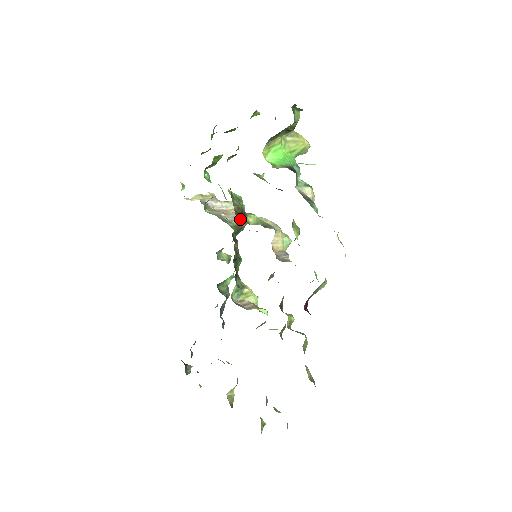
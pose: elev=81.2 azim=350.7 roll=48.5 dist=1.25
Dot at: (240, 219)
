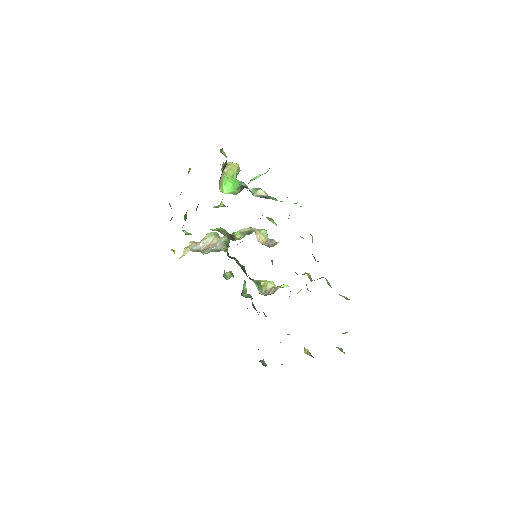
Dot at: (224, 242)
